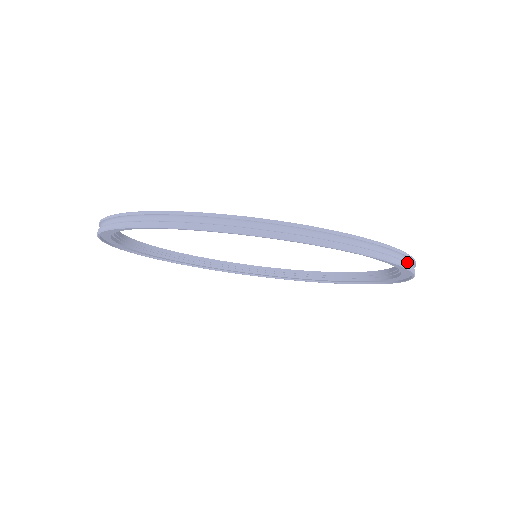
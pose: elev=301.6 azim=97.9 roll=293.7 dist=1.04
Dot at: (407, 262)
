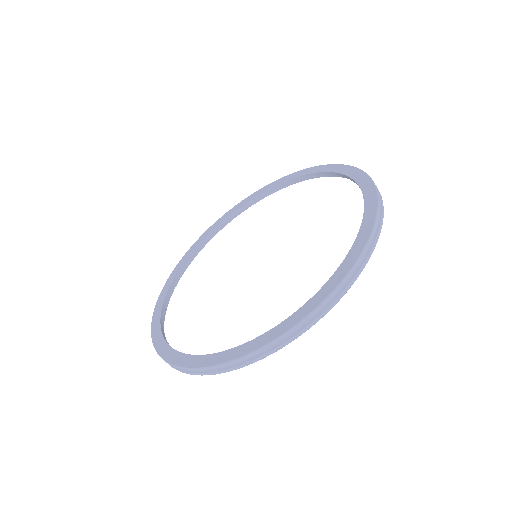
Dot at: occluded
